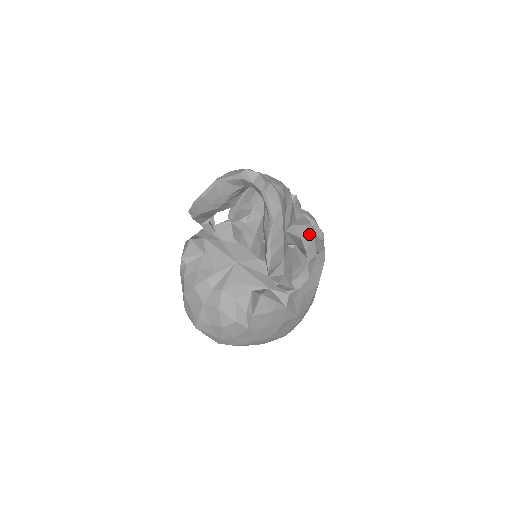
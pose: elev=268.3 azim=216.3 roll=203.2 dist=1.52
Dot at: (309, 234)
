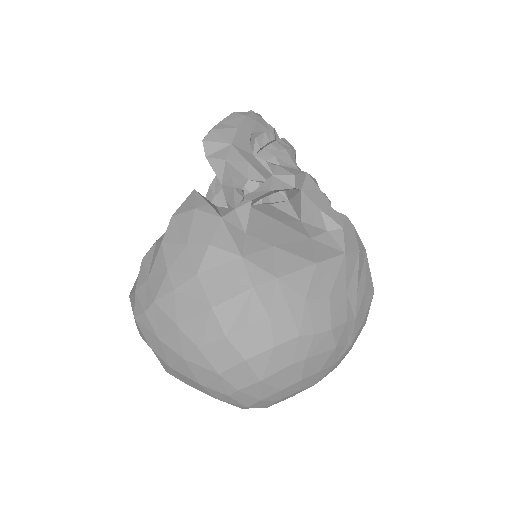
Dot at: occluded
